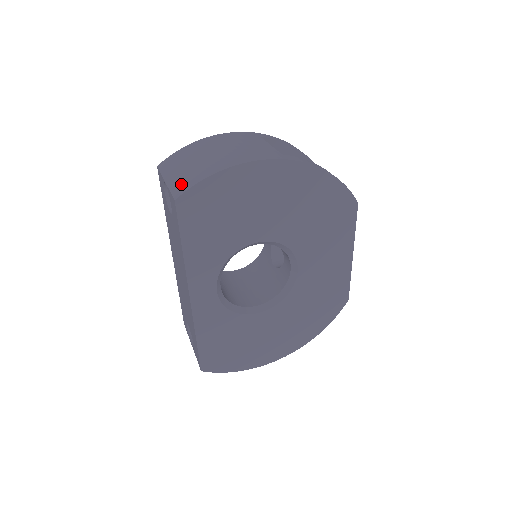
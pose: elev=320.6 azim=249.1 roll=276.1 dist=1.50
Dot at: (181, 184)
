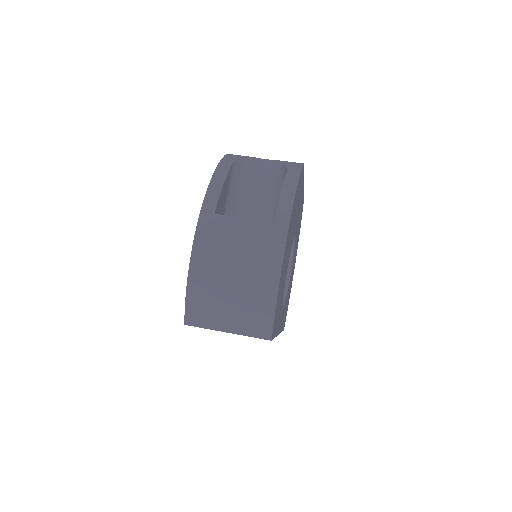
Dot at: (256, 327)
